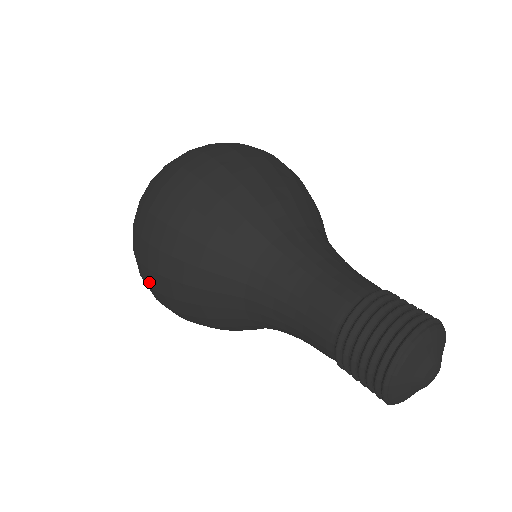
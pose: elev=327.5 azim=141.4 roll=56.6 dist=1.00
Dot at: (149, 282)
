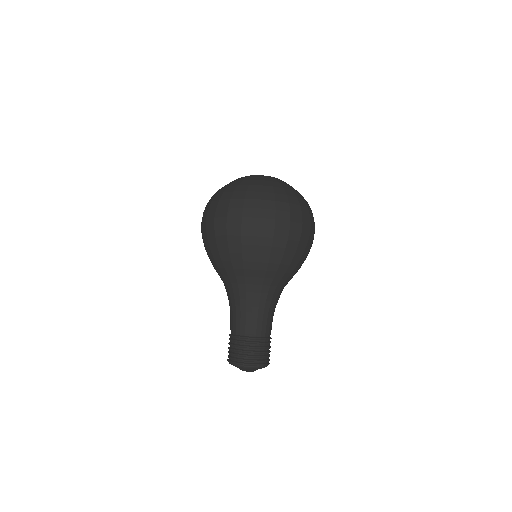
Dot at: occluded
